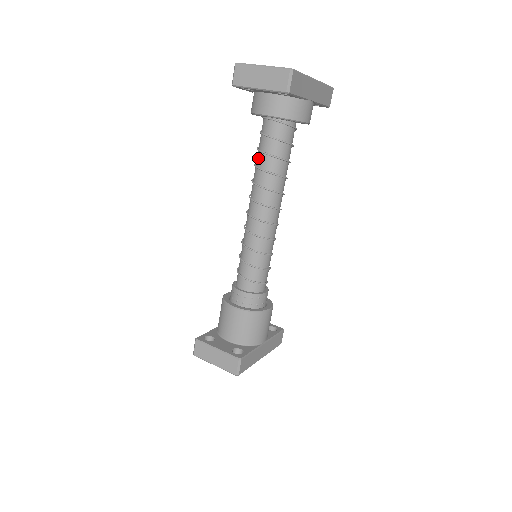
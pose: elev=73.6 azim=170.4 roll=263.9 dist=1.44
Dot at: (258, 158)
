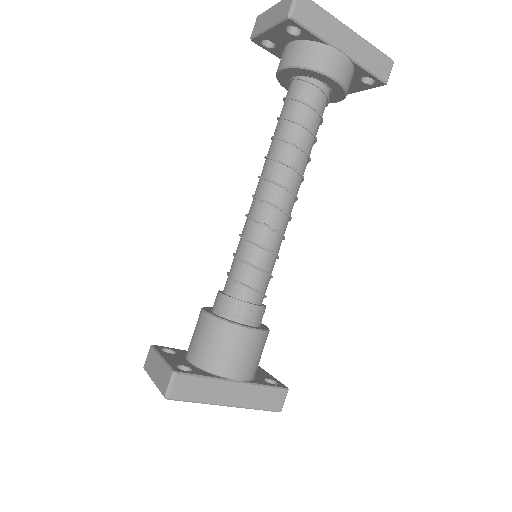
Dot at: occluded
